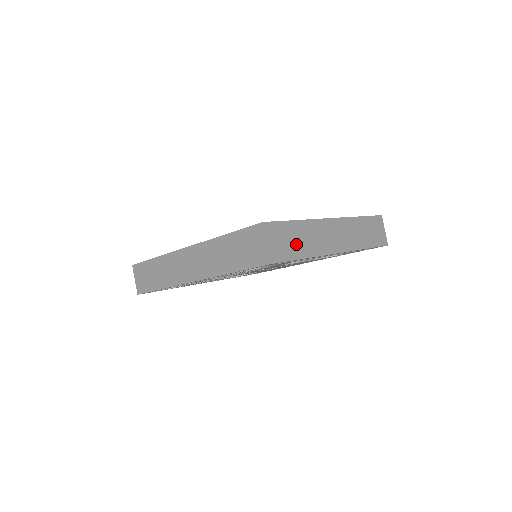
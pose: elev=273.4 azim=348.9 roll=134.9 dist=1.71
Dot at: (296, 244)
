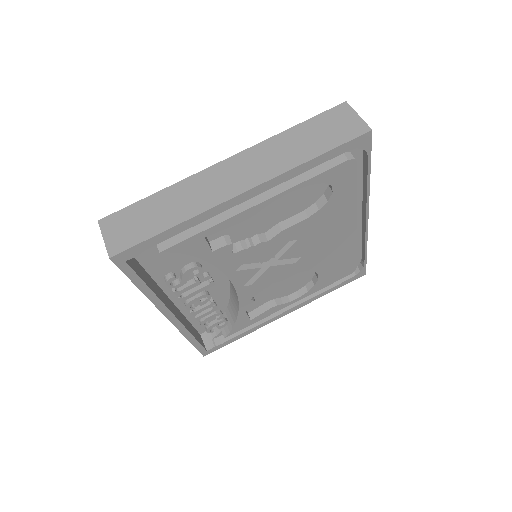
Dot at: (154, 219)
